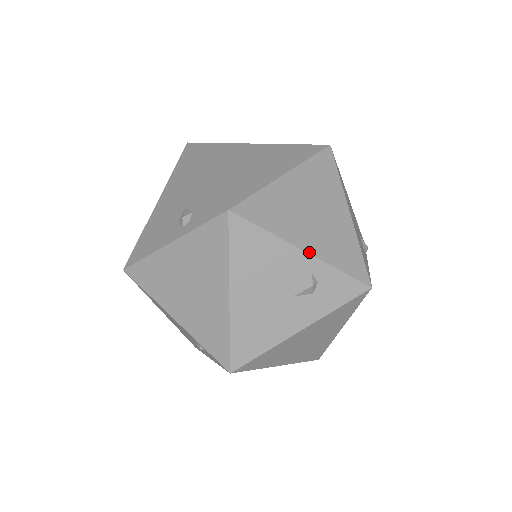
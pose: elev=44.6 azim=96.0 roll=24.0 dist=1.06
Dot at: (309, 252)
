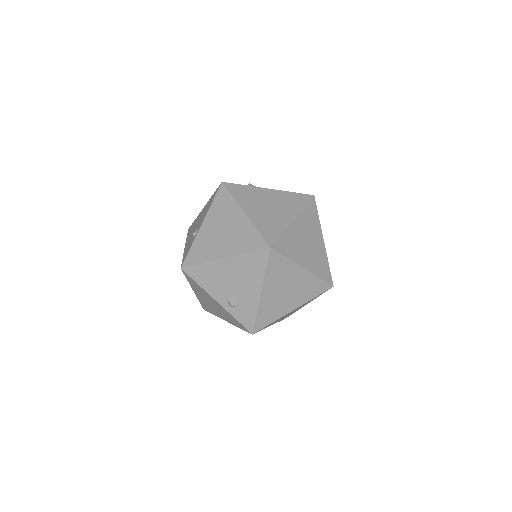
Dot at: occluded
